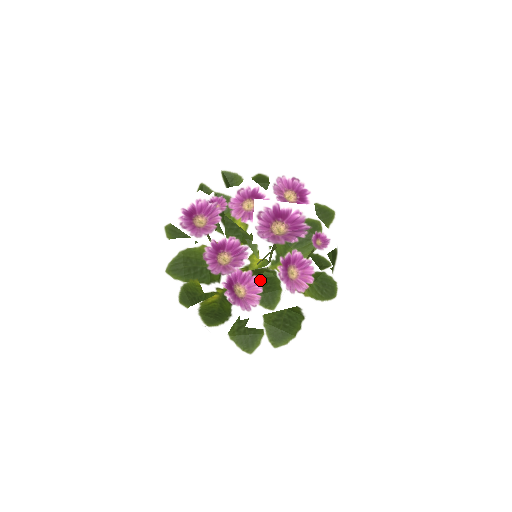
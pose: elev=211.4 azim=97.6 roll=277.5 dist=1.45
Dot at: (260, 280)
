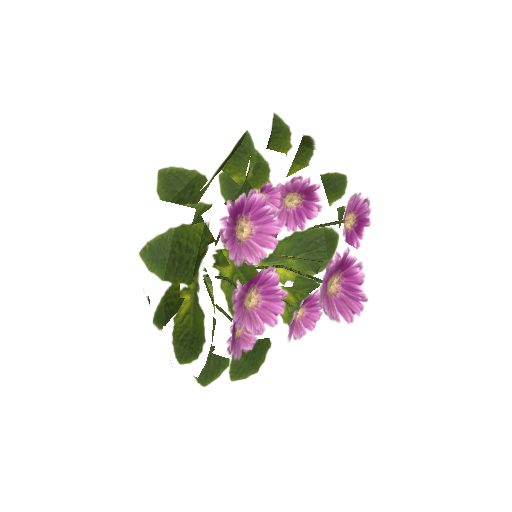
Dot at: occluded
